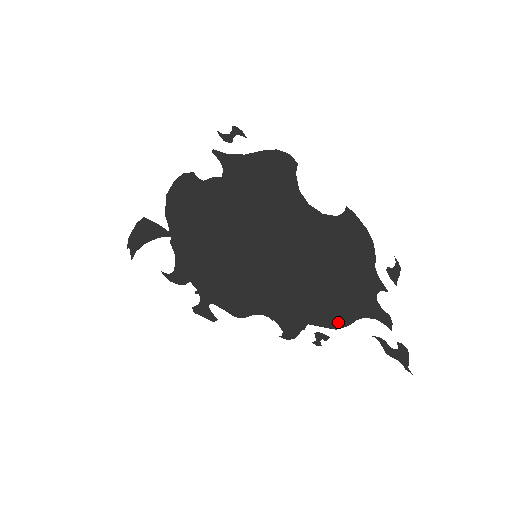
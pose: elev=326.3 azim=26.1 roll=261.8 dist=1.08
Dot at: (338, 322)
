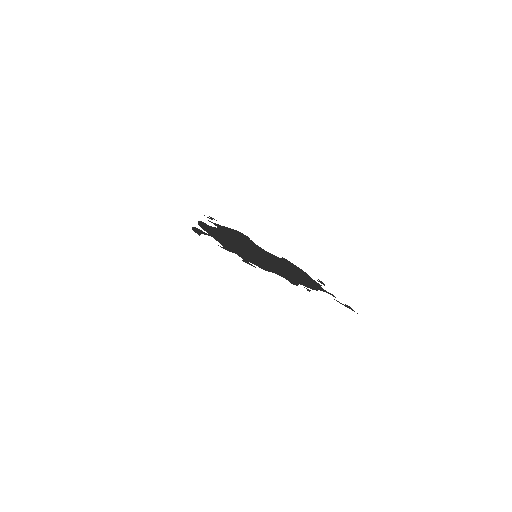
Dot at: (311, 288)
